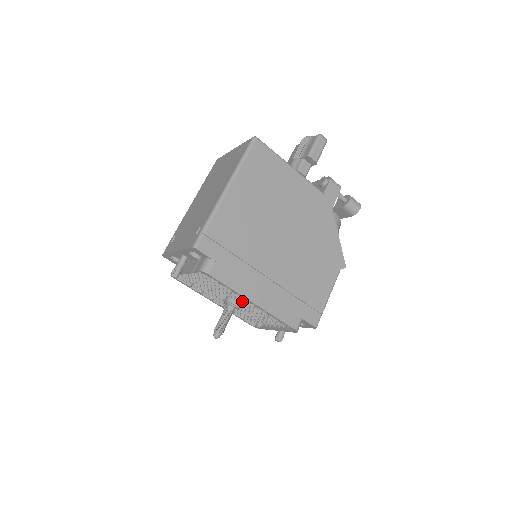
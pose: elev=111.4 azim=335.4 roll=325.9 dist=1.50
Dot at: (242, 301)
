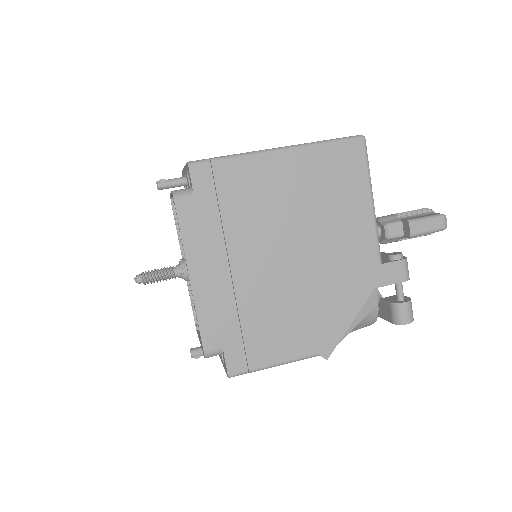
Dot at: occluded
